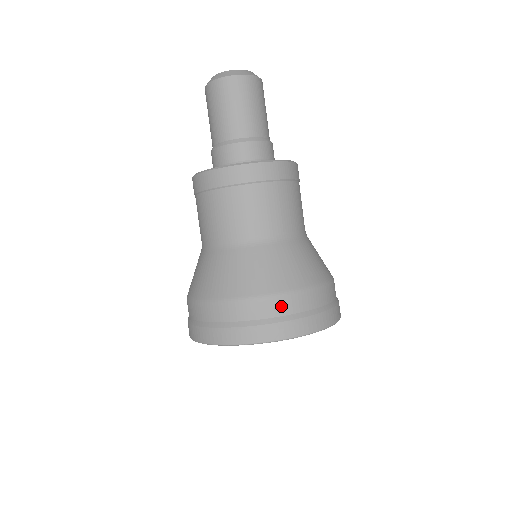
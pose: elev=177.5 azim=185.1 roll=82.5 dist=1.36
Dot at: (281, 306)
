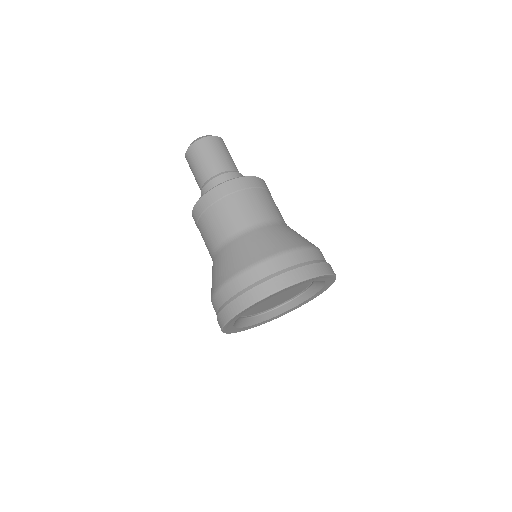
Dot at: (230, 289)
